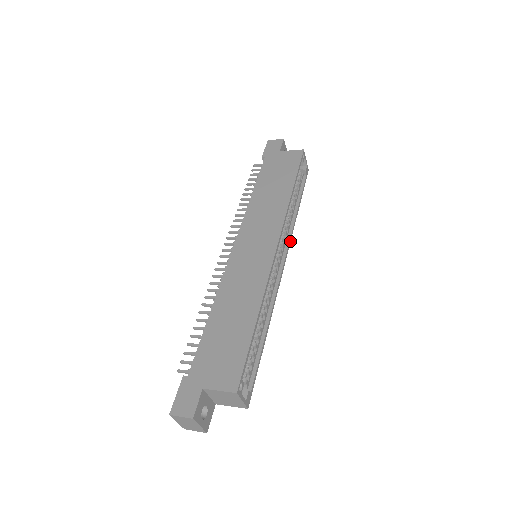
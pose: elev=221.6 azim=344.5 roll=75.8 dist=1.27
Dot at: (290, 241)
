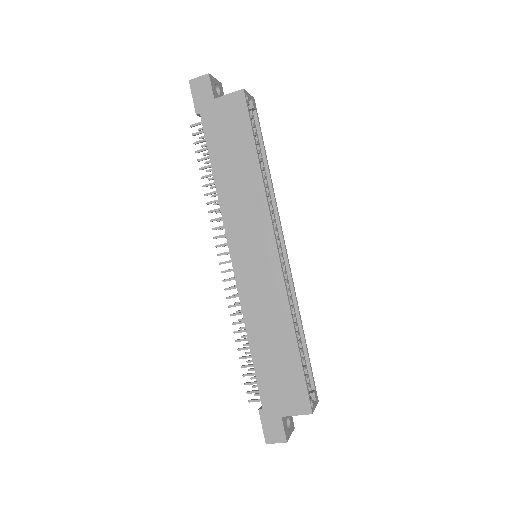
Dot at: (279, 216)
